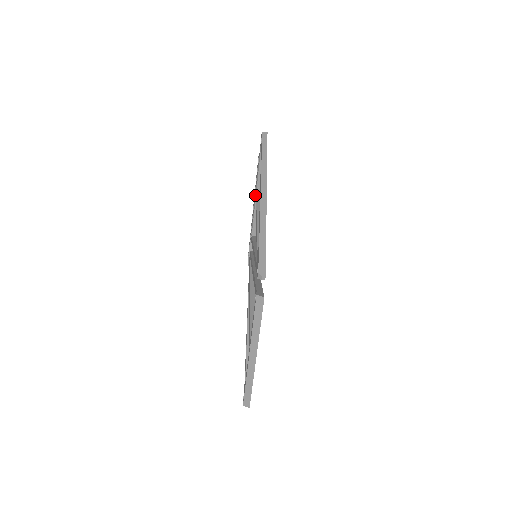
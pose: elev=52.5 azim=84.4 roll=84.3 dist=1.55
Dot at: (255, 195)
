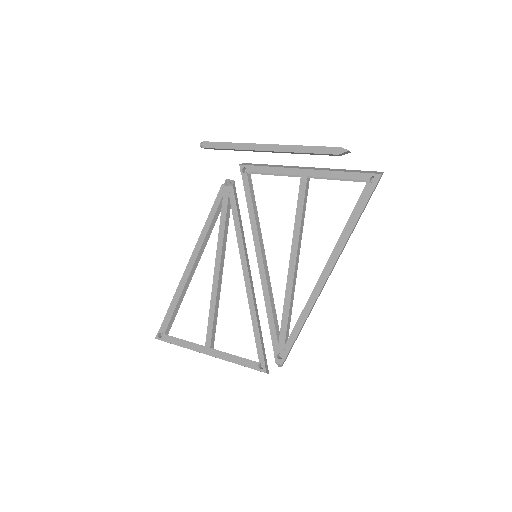
Dot at: (301, 180)
